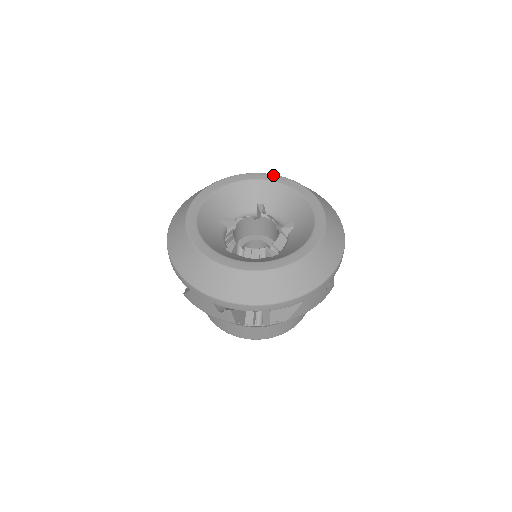
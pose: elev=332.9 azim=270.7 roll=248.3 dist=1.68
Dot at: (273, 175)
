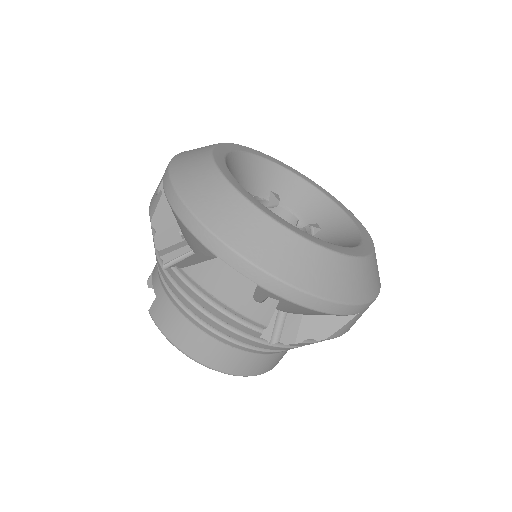
Dot at: (291, 167)
